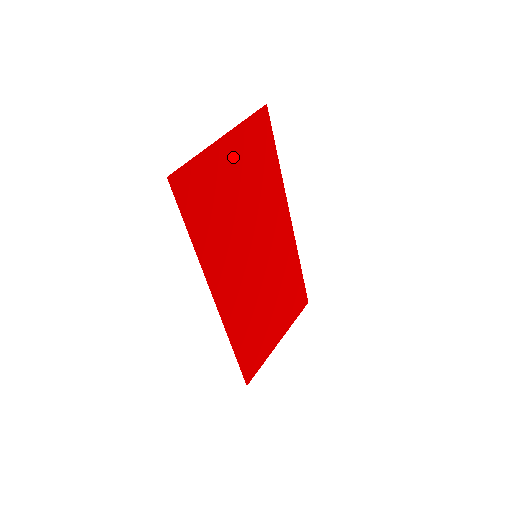
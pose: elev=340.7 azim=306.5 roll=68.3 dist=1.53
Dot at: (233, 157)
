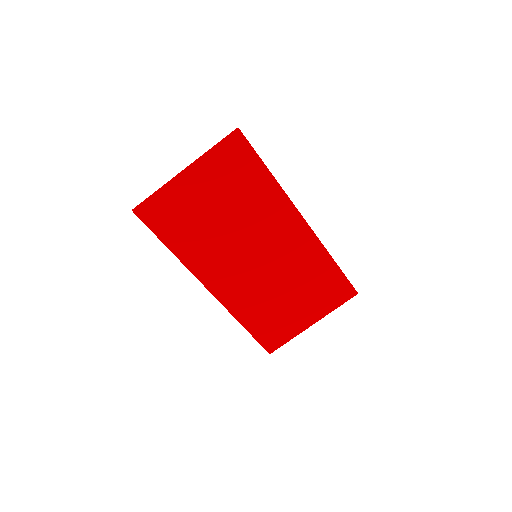
Dot at: (202, 182)
